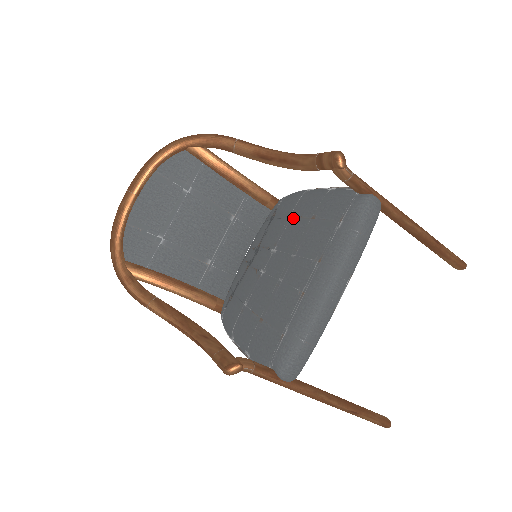
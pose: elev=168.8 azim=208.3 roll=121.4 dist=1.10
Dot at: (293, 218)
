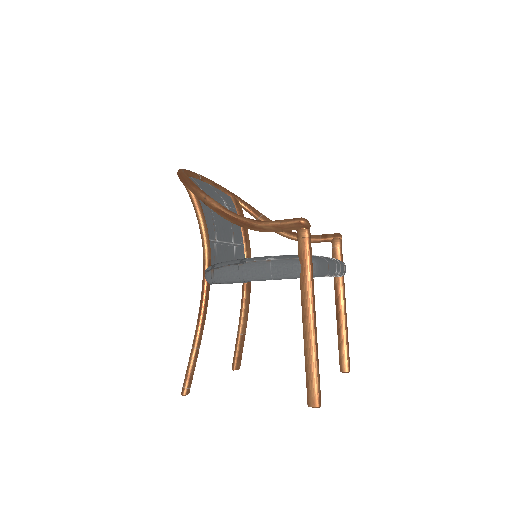
Dot at: occluded
